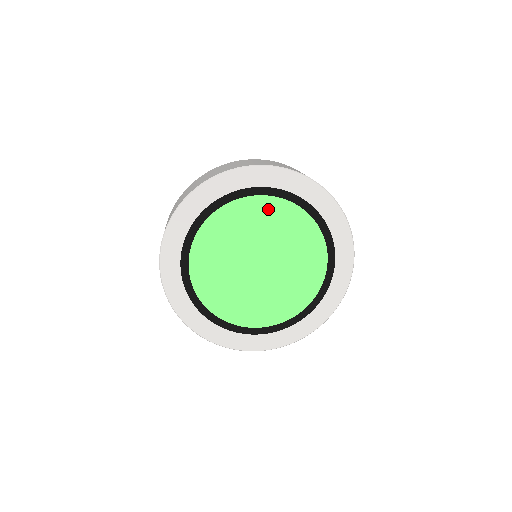
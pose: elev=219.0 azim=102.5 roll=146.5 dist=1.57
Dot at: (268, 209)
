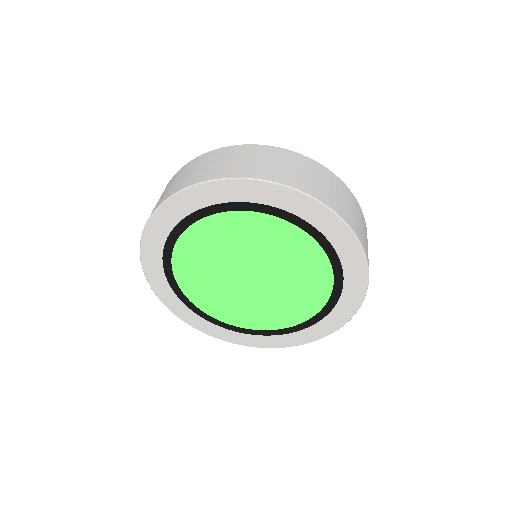
Dot at: (241, 224)
